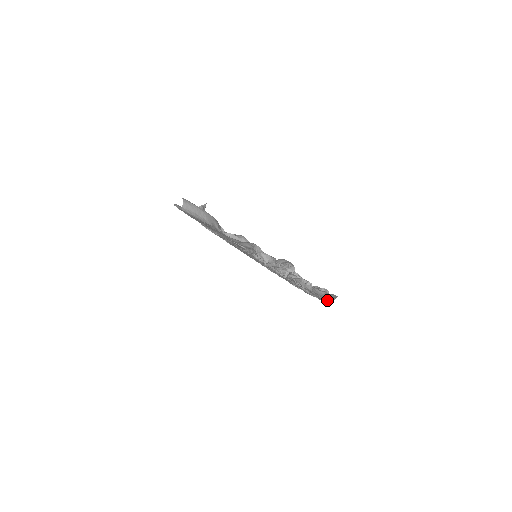
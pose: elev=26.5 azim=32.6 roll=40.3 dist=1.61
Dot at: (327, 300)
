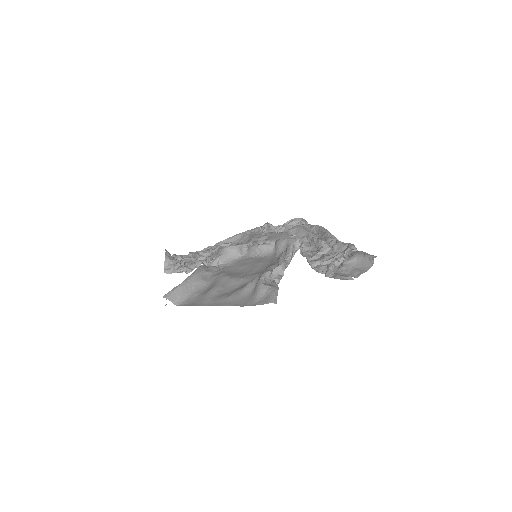
Dot at: (368, 268)
